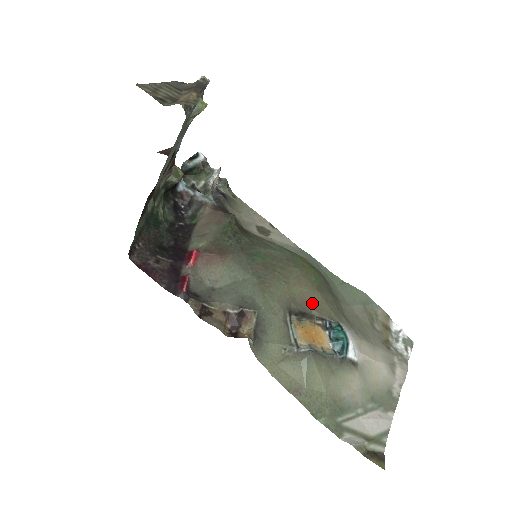
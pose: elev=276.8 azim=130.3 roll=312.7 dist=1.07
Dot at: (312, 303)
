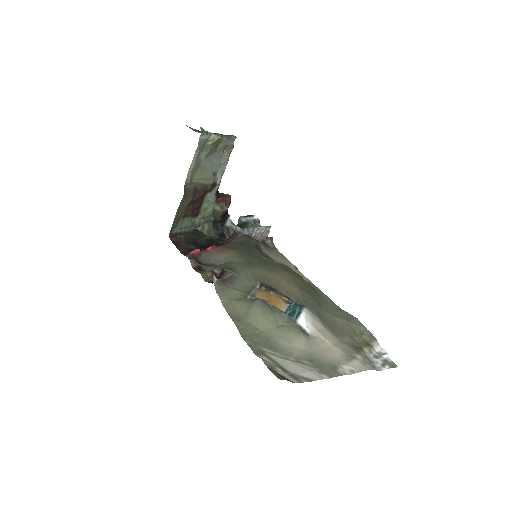
Dot at: (286, 288)
